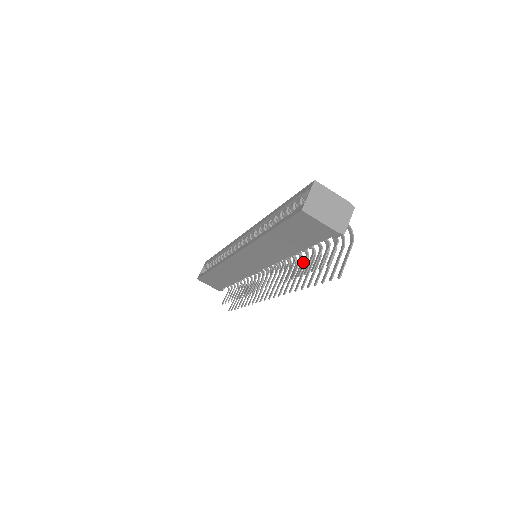
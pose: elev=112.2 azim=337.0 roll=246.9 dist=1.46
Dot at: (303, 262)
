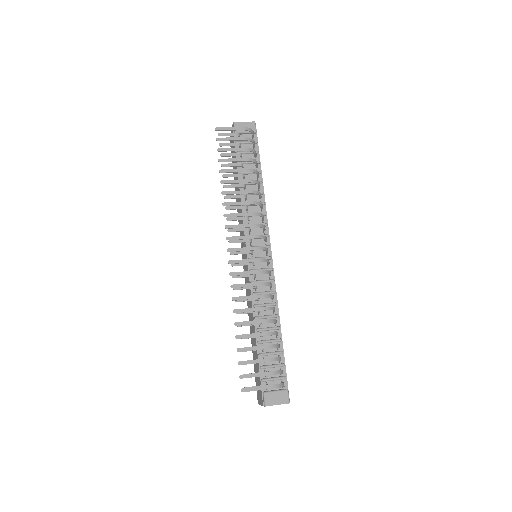
Dot at: (235, 176)
